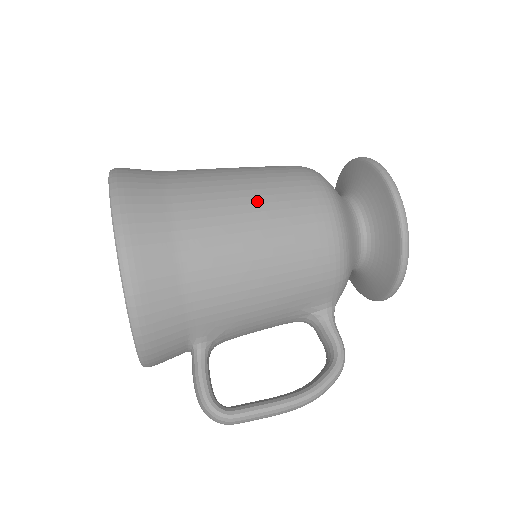
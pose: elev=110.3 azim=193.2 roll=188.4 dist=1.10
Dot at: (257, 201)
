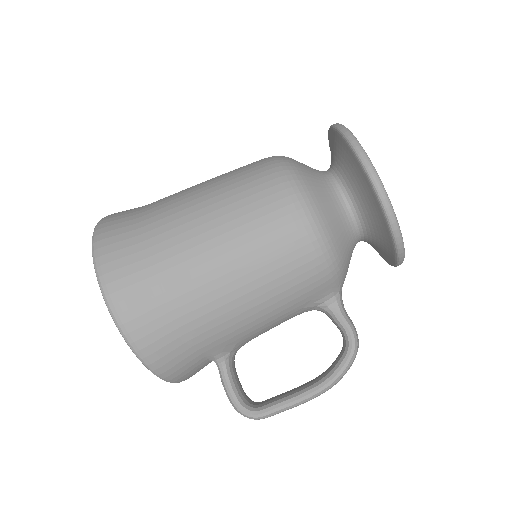
Dot at: (226, 230)
